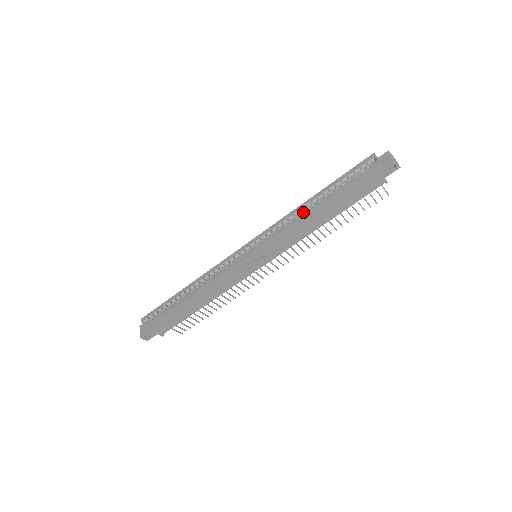
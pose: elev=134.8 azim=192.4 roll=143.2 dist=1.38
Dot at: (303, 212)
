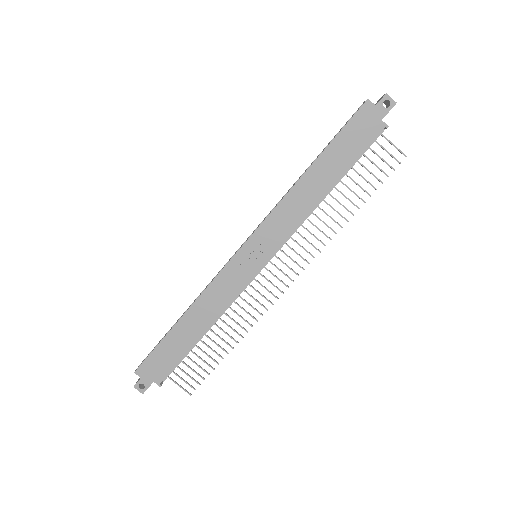
Dot at: occluded
